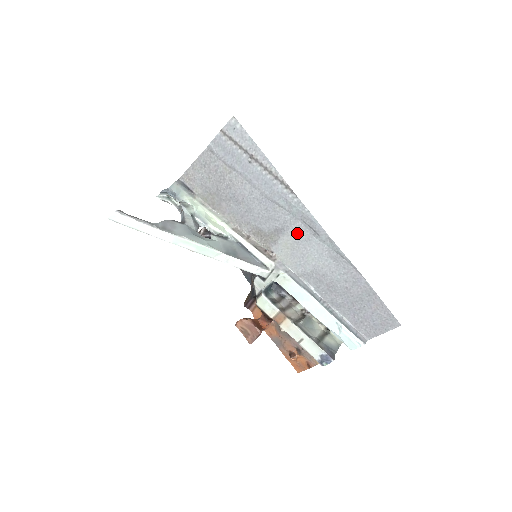
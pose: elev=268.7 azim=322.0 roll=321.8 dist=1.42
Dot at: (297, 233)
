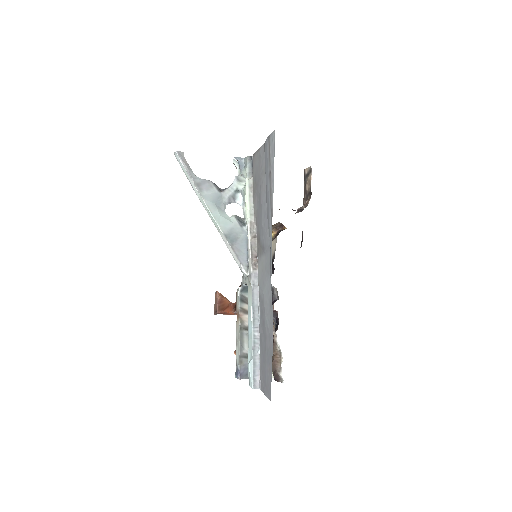
Dot at: (267, 261)
